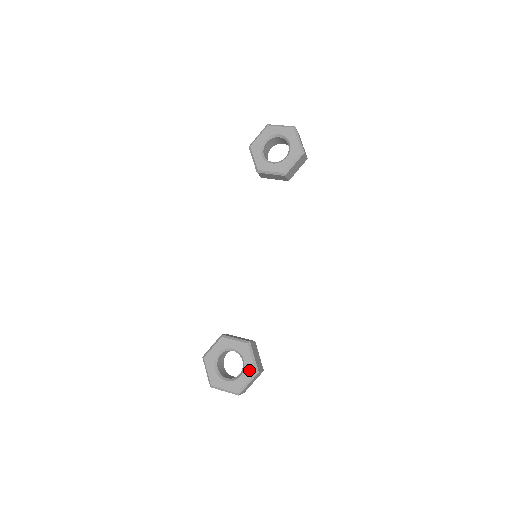
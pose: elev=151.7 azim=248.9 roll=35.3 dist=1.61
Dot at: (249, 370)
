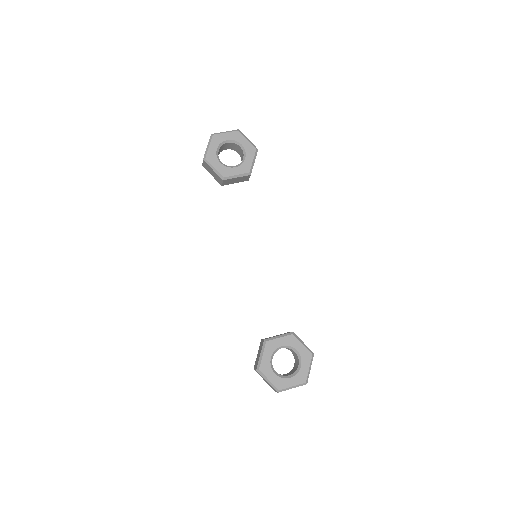
Dot at: (306, 356)
